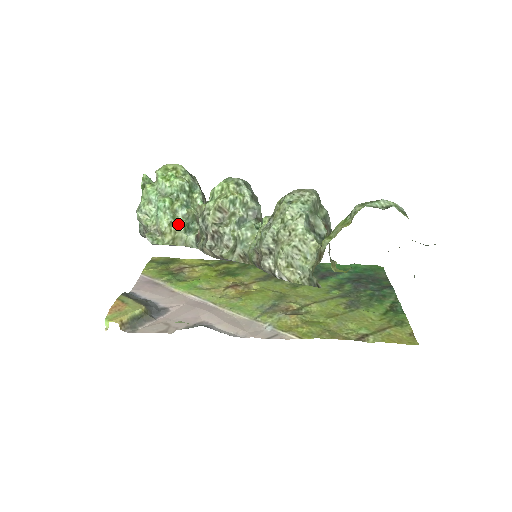
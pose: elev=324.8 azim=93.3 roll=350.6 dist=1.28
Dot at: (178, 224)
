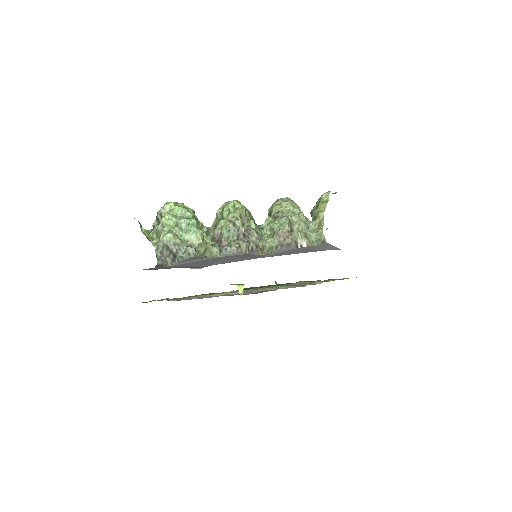
Dot at: (205, 238)
